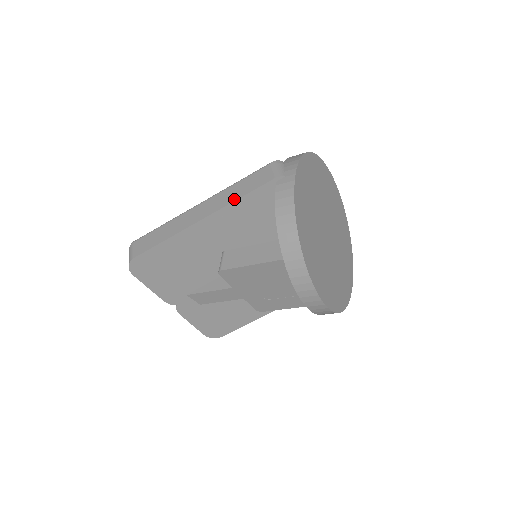
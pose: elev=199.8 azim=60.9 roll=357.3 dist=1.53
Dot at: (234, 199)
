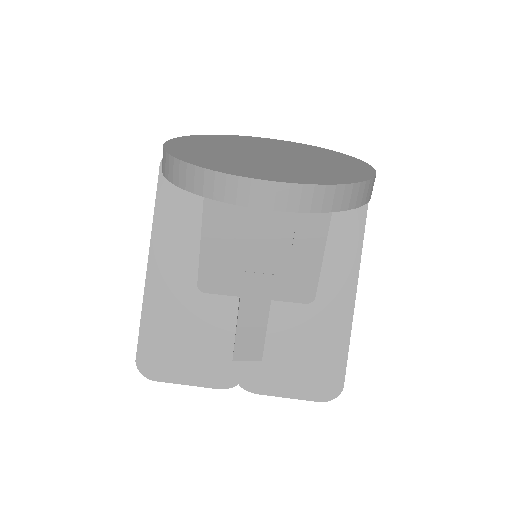
Dot at: (153, 217)
